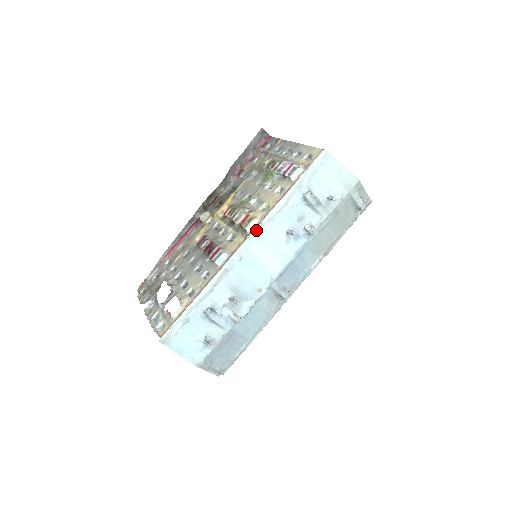
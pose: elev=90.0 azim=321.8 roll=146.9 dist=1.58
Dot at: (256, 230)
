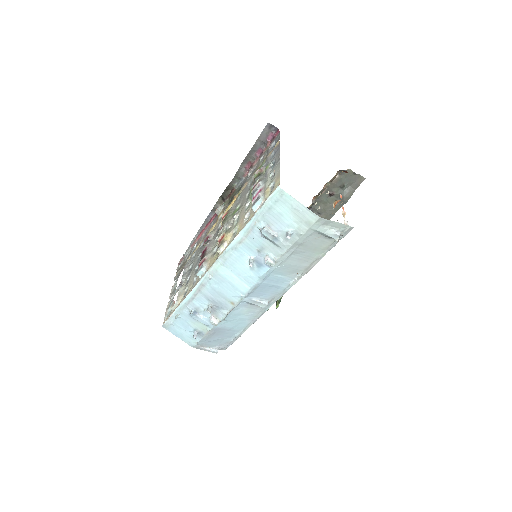
Dot at: (221, 256)
